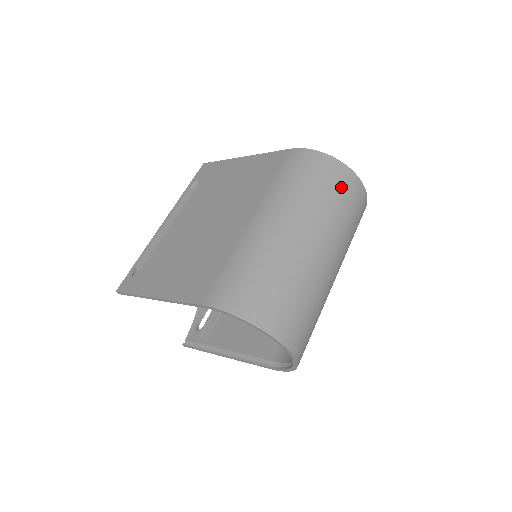
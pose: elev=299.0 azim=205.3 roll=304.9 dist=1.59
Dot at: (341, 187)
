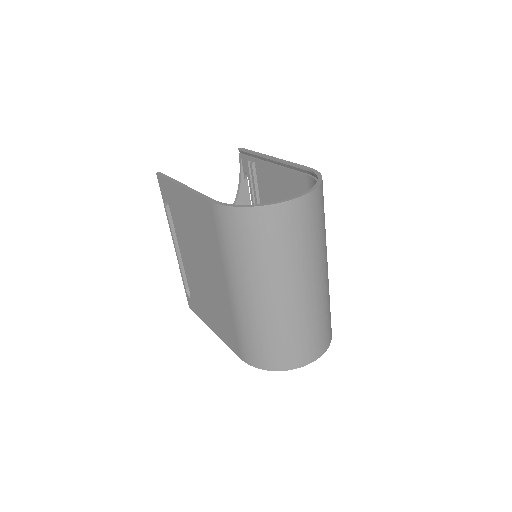
Dot at: (277, 231)
